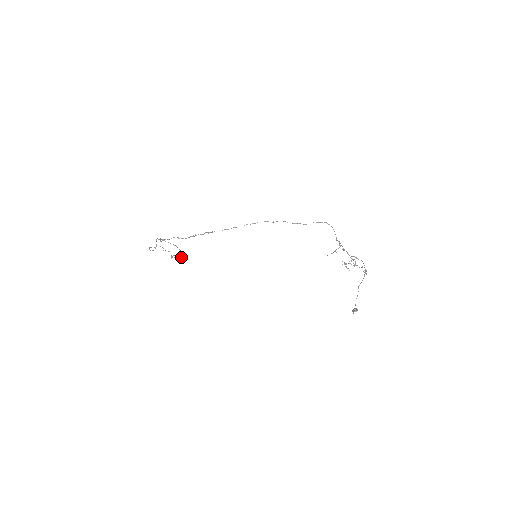
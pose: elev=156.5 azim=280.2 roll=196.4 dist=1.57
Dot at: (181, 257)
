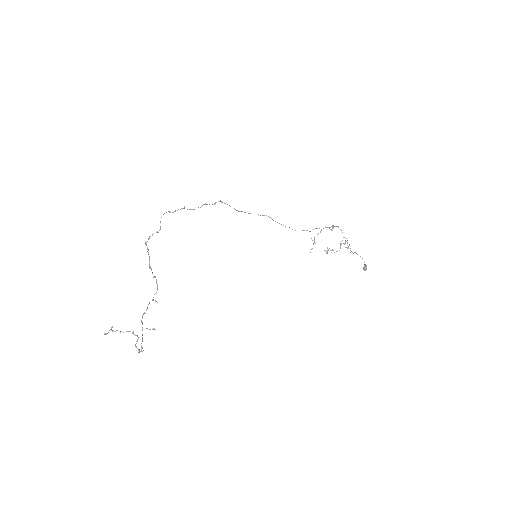
Dot at: (139, 351)
